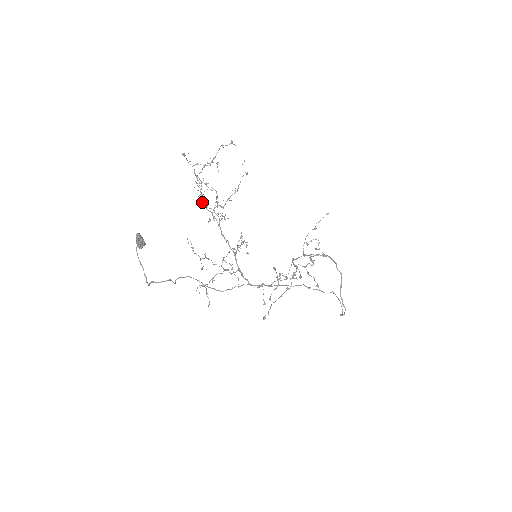
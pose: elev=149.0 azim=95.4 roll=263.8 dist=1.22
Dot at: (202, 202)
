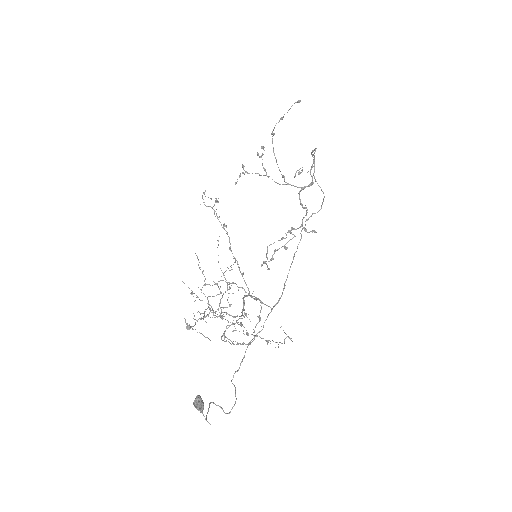
Dot at: occluded
